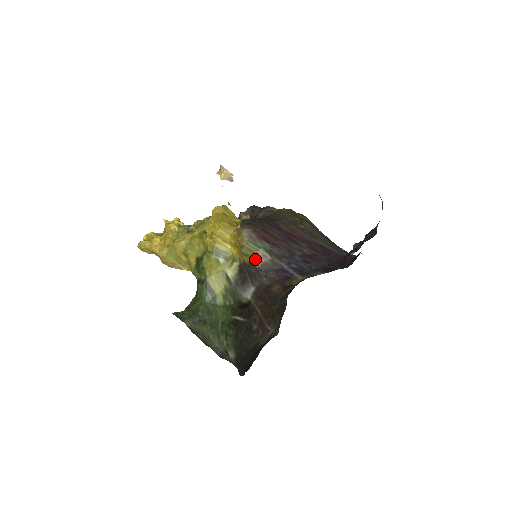
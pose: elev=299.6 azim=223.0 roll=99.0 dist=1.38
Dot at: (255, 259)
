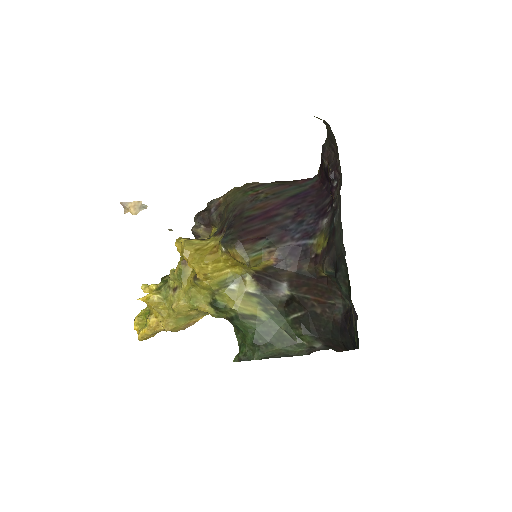
Dot at: (266, 262)
